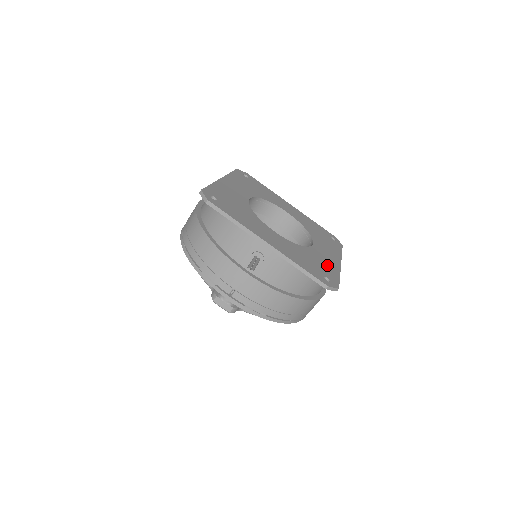
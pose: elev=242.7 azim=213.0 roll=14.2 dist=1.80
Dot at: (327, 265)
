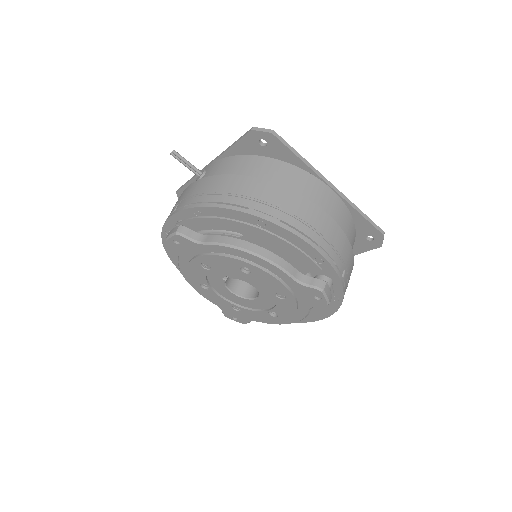
Dot at: occluded
